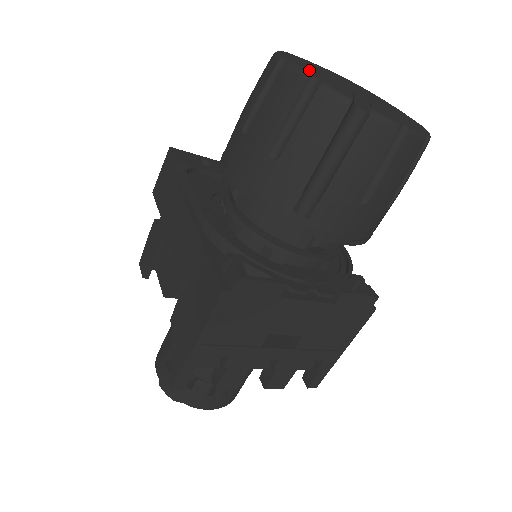
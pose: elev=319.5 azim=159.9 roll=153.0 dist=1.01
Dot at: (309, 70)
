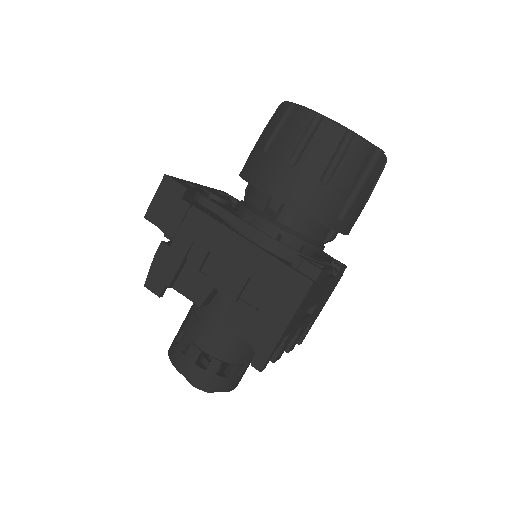
Dot at: occluded
